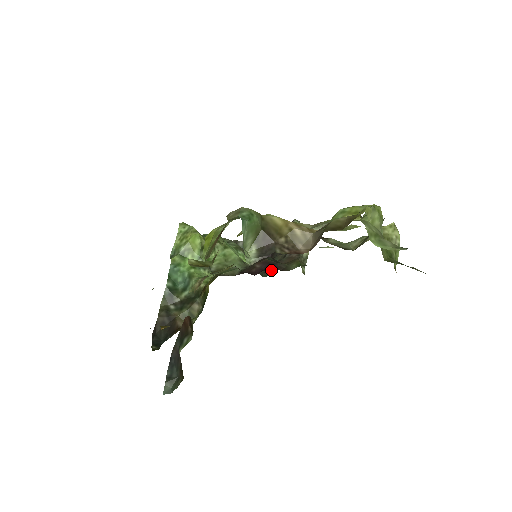
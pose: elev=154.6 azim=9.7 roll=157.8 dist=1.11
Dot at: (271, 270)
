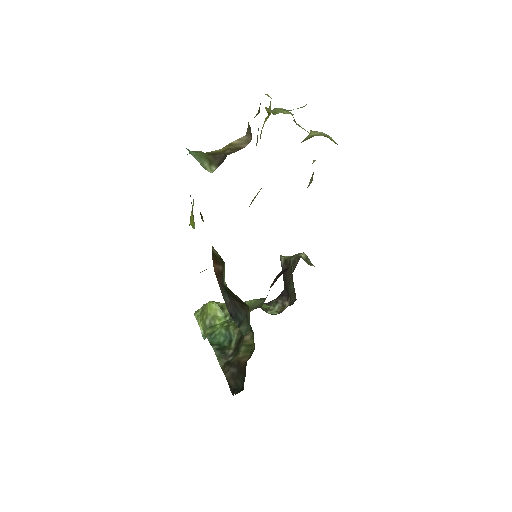
Dot at: (294, 296)
